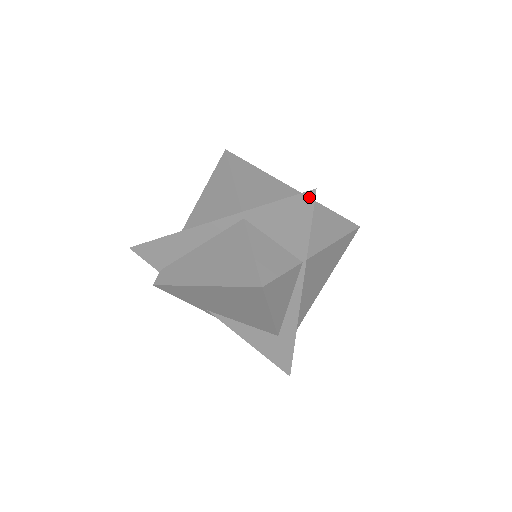
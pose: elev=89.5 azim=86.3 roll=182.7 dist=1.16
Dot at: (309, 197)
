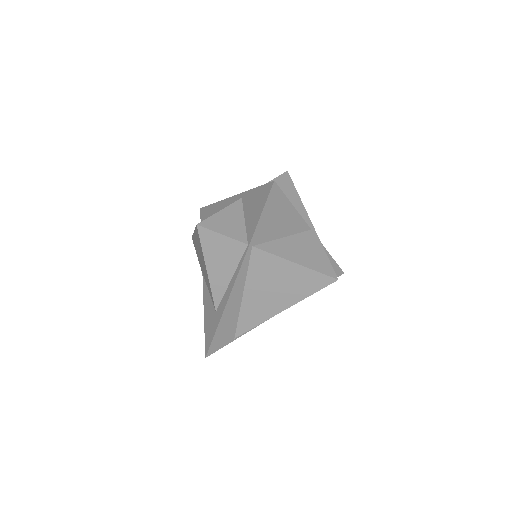
Dot at: (269, 187)
